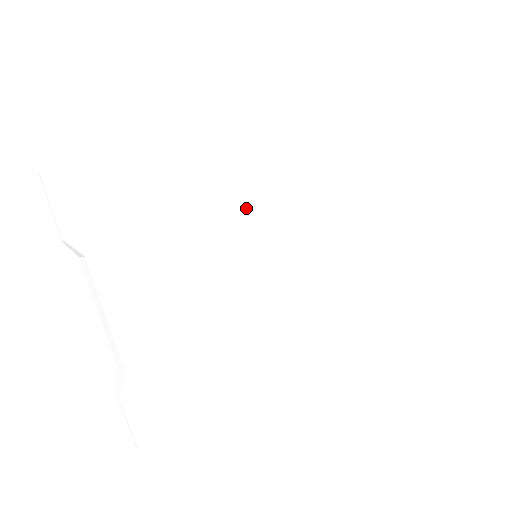
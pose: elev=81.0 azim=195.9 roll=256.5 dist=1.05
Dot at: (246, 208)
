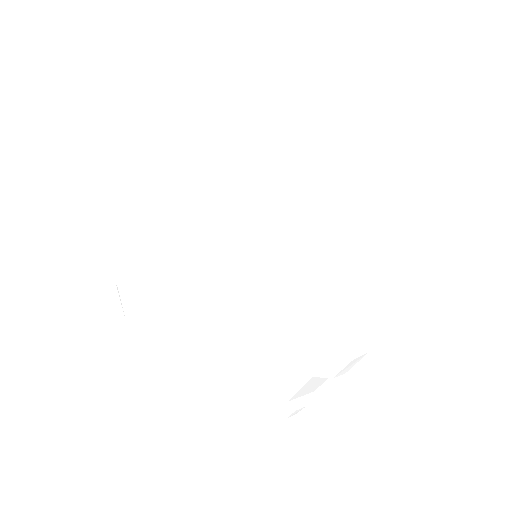
Dot at: (251, 347)
